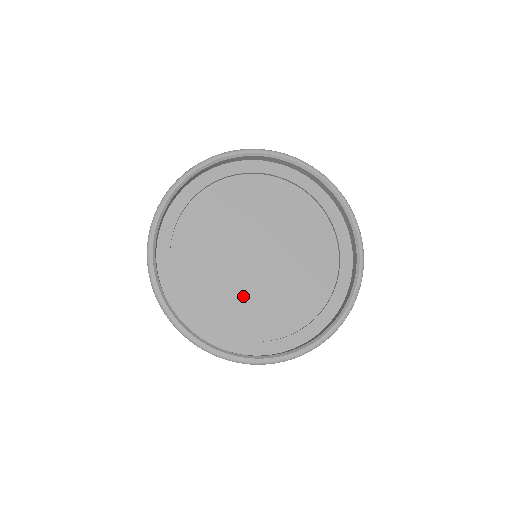
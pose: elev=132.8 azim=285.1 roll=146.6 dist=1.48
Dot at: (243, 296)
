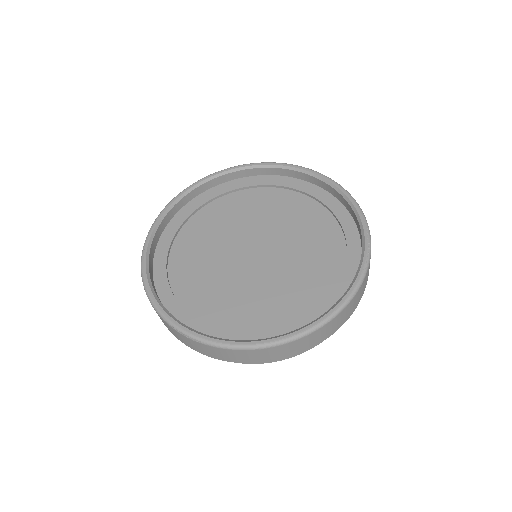
Dot at: (249, 291)
